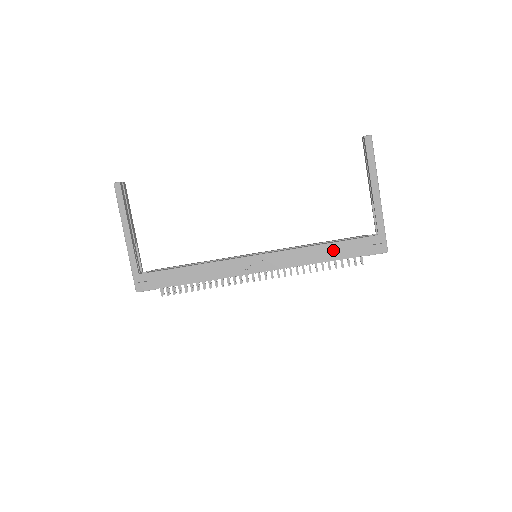
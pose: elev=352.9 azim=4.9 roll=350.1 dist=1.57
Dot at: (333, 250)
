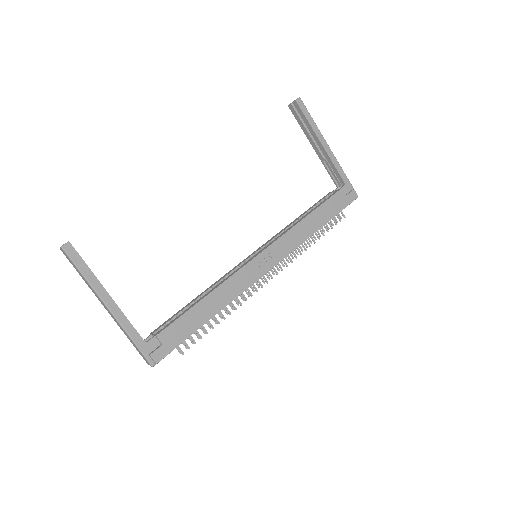
Dot at: (321, 214)
